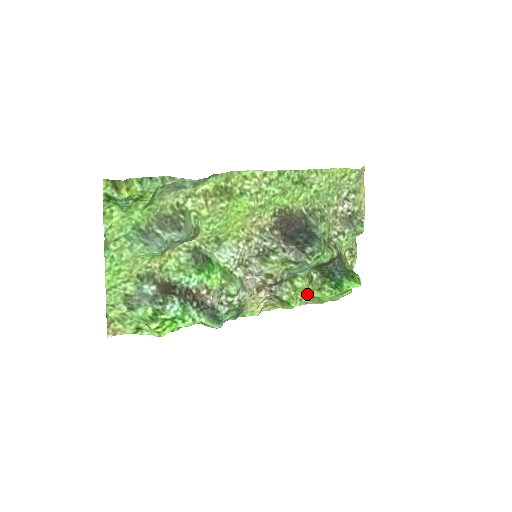
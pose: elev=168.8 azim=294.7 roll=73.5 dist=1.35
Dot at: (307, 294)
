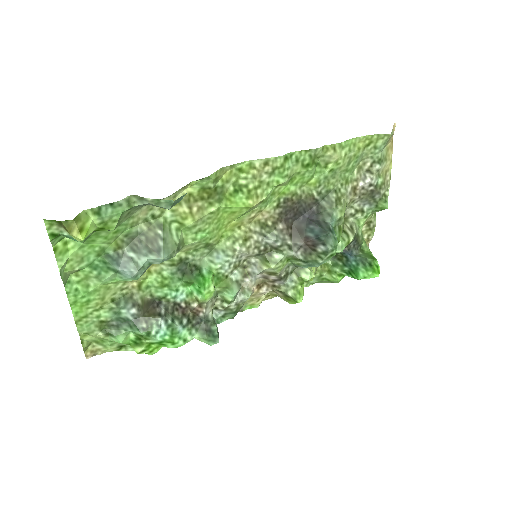
Dot at: (315, 276)
